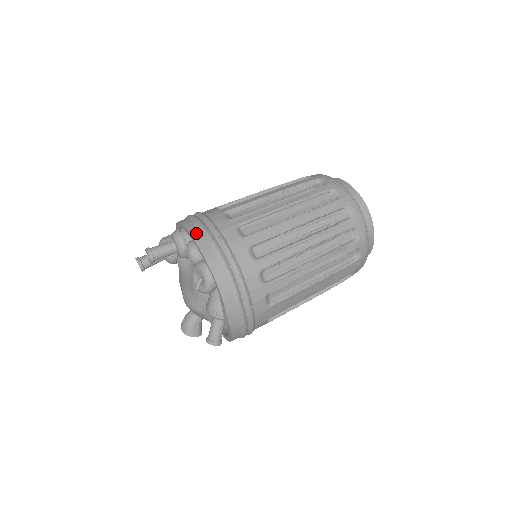
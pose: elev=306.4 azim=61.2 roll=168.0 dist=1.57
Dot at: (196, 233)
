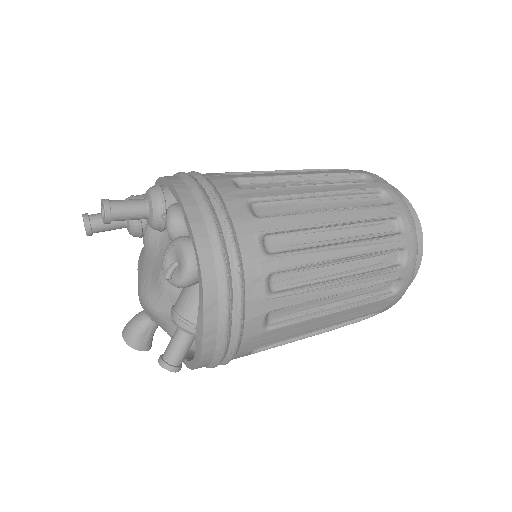
Dot at: (186, 194)
